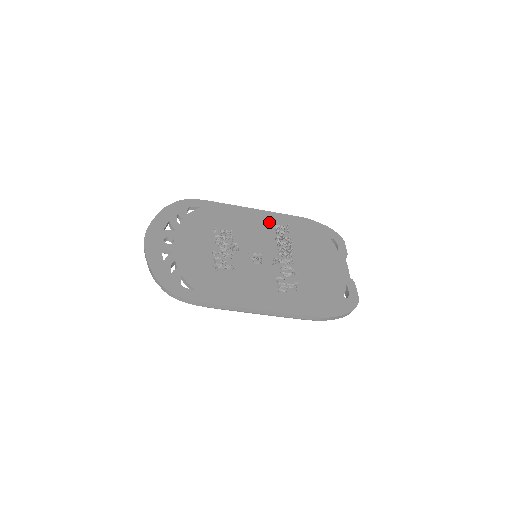
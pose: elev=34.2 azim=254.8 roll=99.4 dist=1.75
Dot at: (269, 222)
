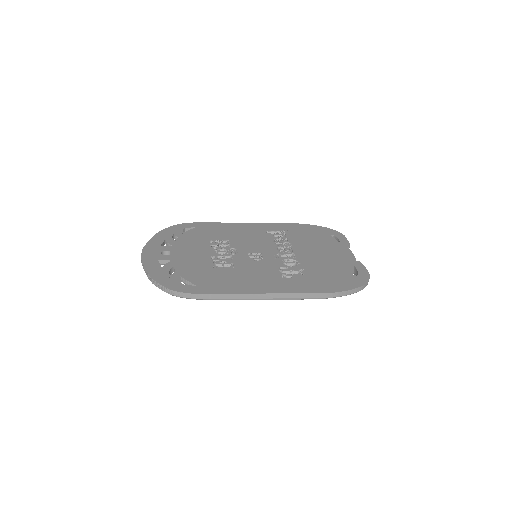
Dot at: (265, 230)
